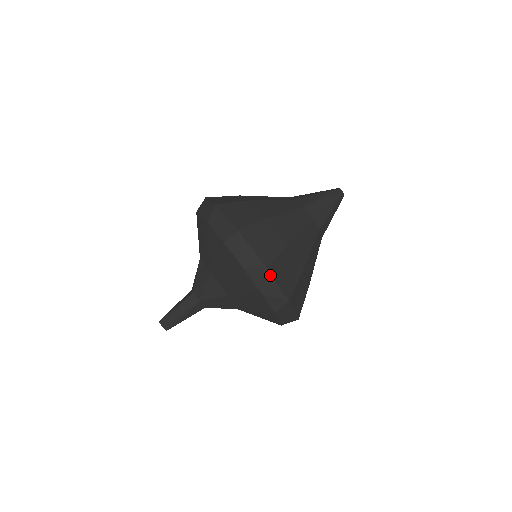
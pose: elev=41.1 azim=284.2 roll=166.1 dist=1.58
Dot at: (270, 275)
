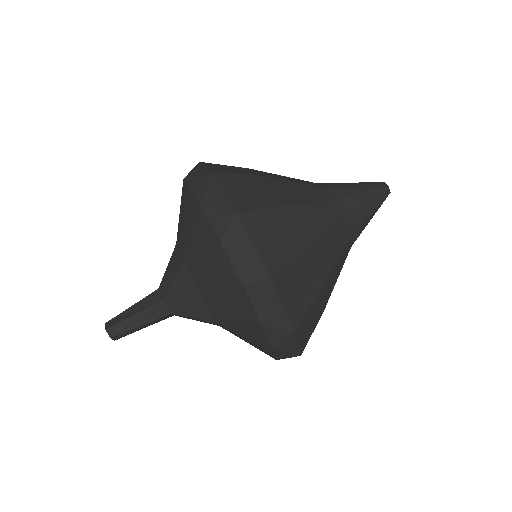
Dot at: (294, 337)
